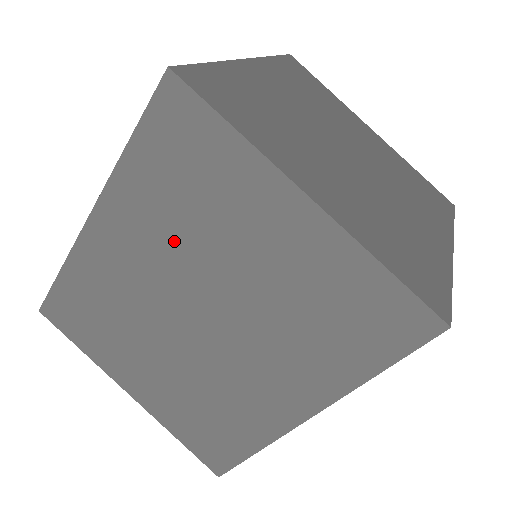
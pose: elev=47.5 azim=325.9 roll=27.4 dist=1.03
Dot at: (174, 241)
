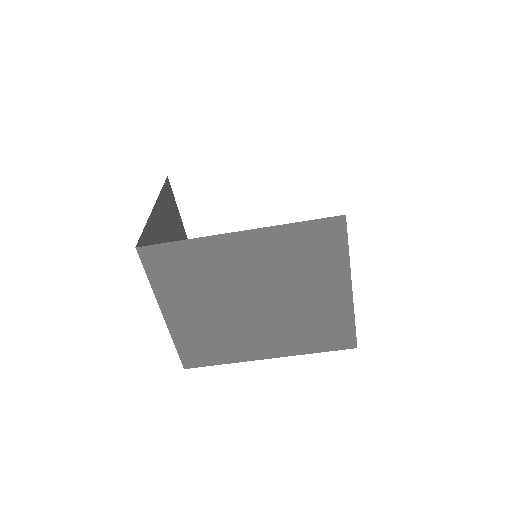
Dot at: (277, 269)
